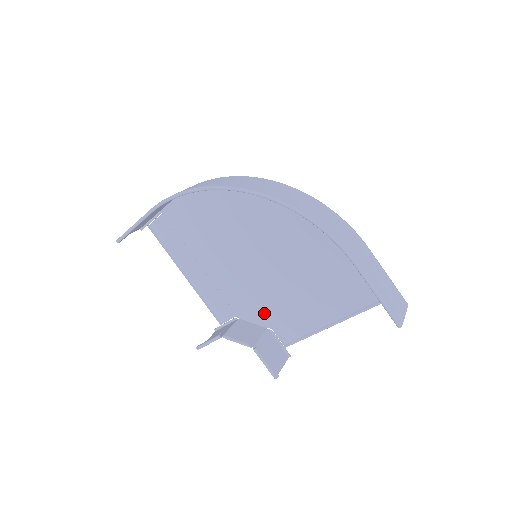
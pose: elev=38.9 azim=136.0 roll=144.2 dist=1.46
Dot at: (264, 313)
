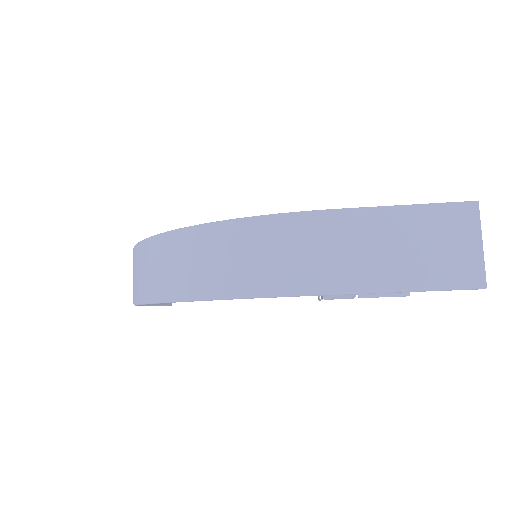
Dot at: occluded
